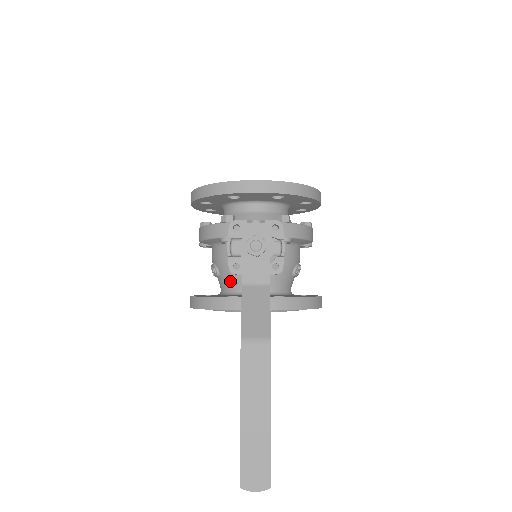
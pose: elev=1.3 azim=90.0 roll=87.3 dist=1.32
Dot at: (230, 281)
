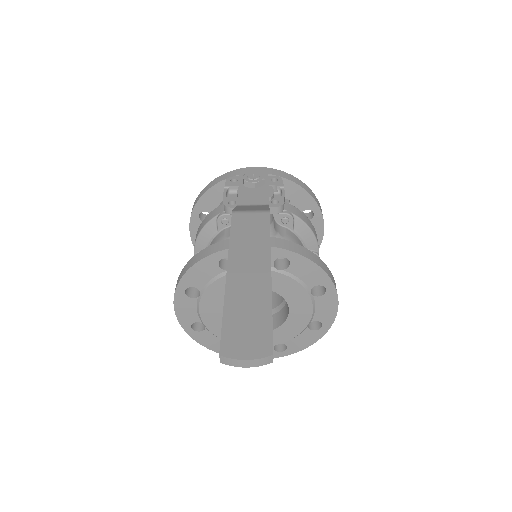
Dot at: occluded
